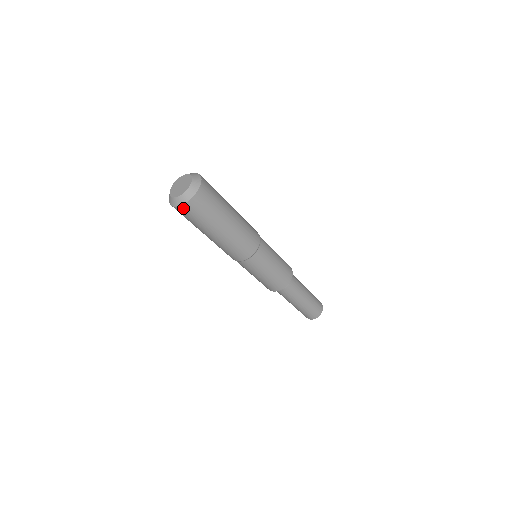
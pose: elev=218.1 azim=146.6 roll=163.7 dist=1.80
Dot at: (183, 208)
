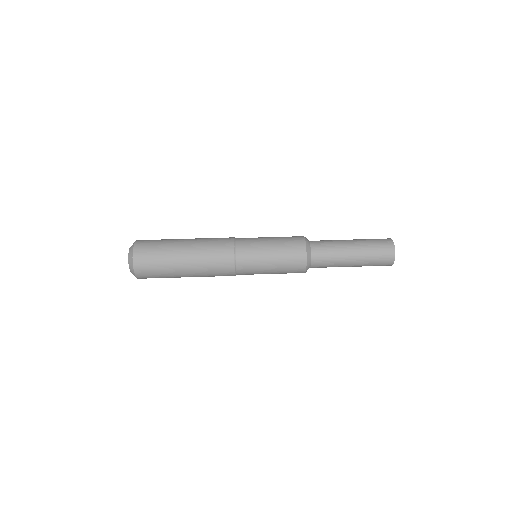
Dot at: (139, 274)
